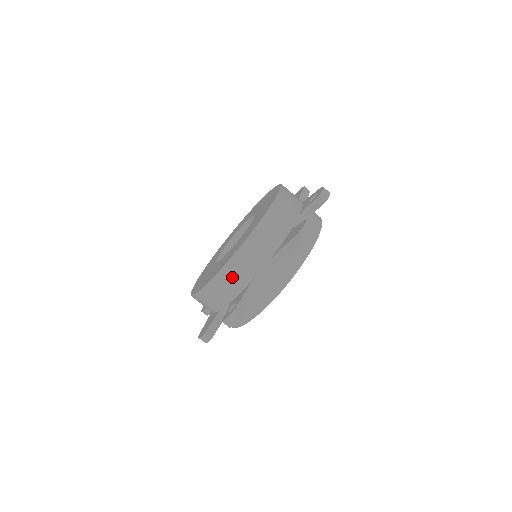
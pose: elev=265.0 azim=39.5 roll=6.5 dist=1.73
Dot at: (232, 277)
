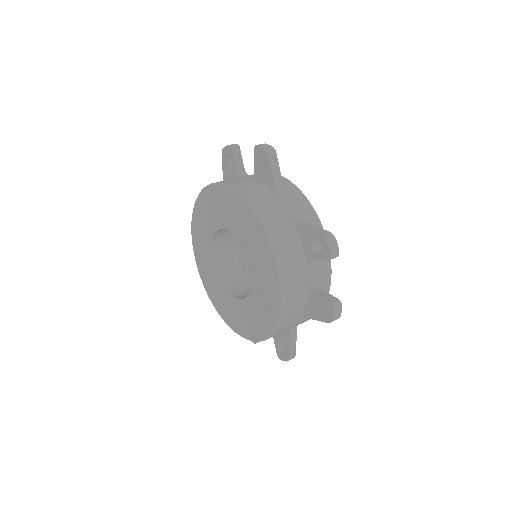
Dot at: occluded
